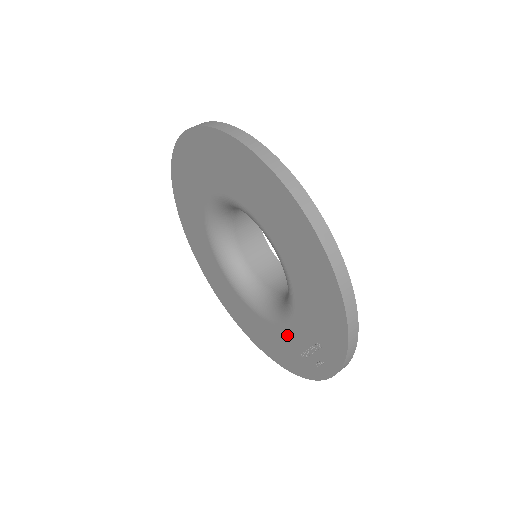
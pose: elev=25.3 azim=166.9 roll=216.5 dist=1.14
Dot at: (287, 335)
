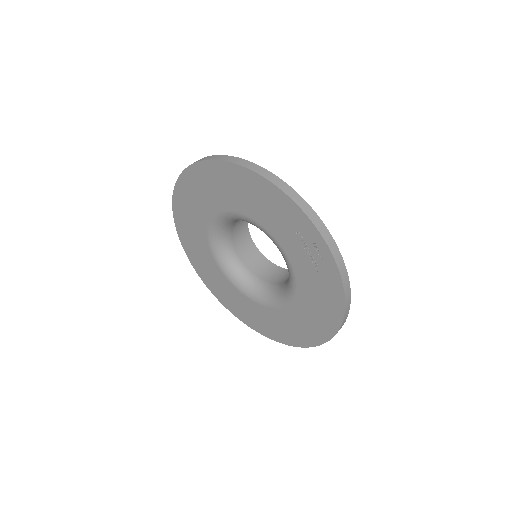
Dot at: (302, 272)
